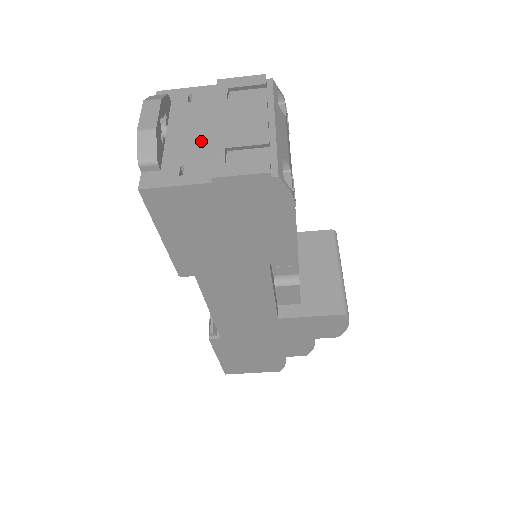
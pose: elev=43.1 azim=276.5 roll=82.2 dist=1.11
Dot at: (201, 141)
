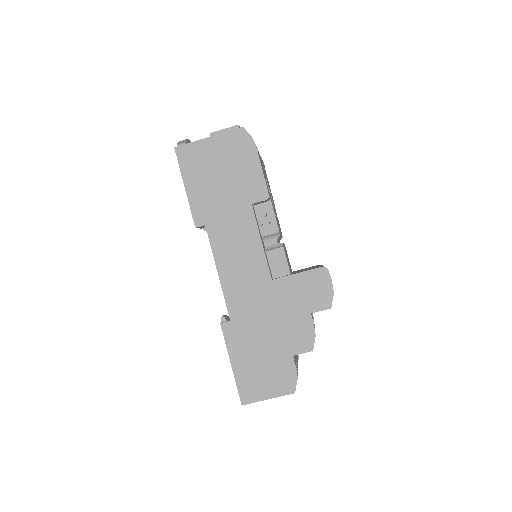
Dot at: occluded
